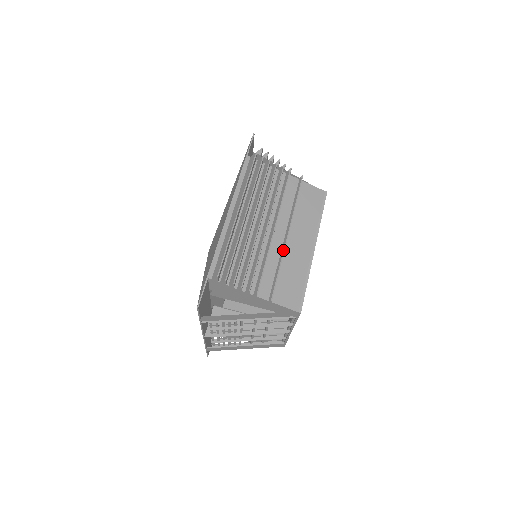
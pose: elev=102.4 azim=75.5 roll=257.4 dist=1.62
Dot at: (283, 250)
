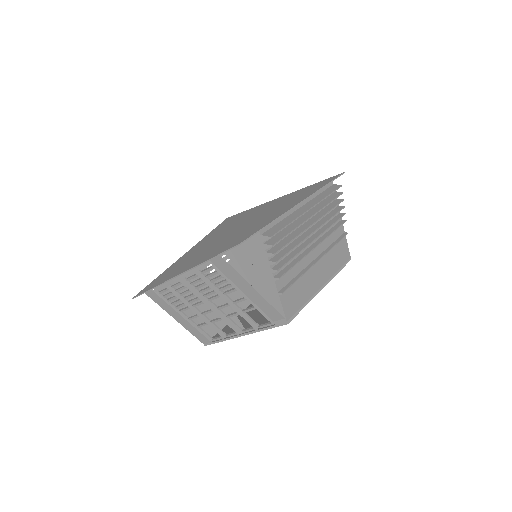
Dot at: (310, 267)
